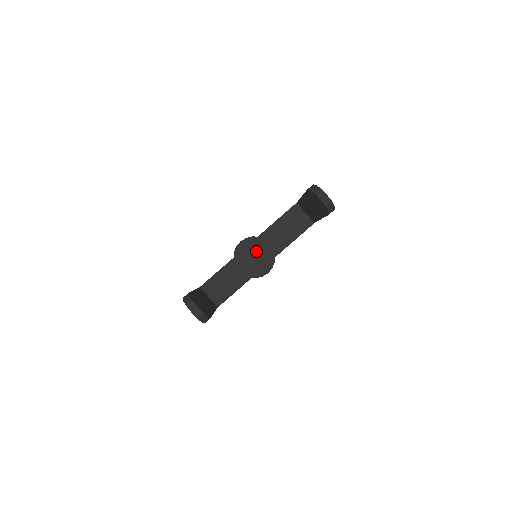
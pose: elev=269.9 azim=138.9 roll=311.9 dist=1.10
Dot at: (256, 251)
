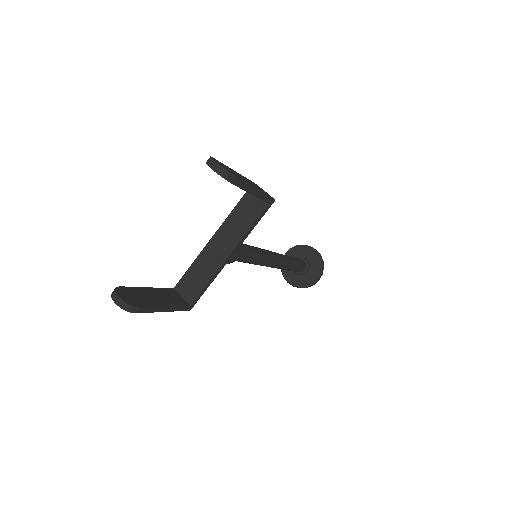
Dot at: (218, 244)
